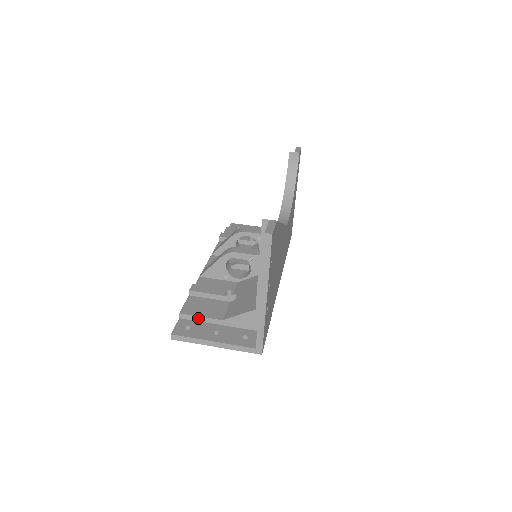
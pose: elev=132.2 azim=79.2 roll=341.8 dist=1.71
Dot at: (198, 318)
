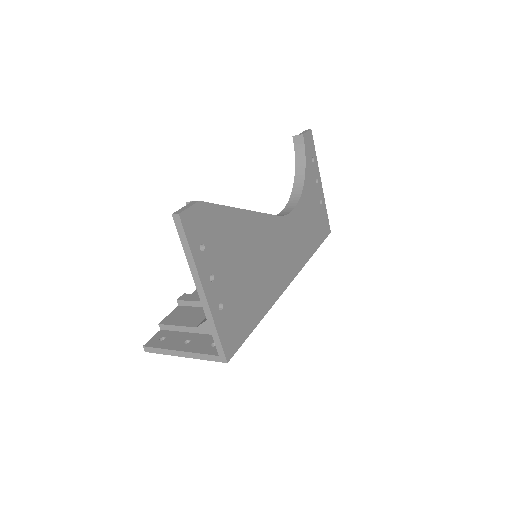
Dot at: (175, 328)
